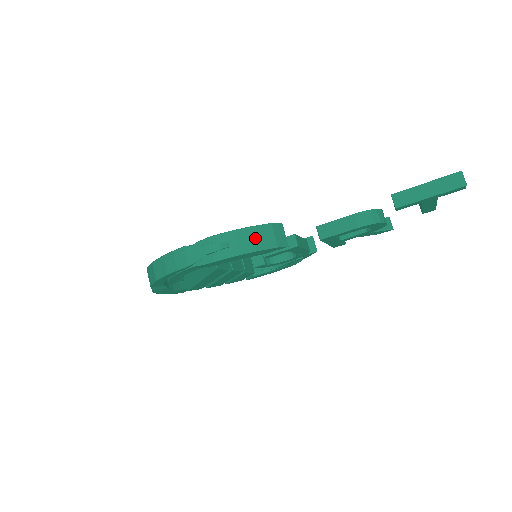
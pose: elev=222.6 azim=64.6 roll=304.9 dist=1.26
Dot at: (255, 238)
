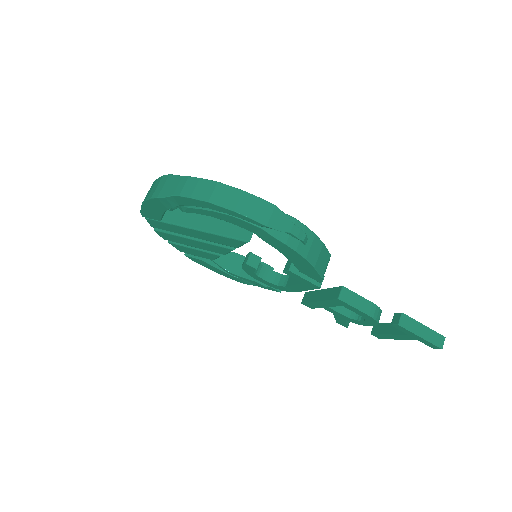
Dot at: (320, 256)
